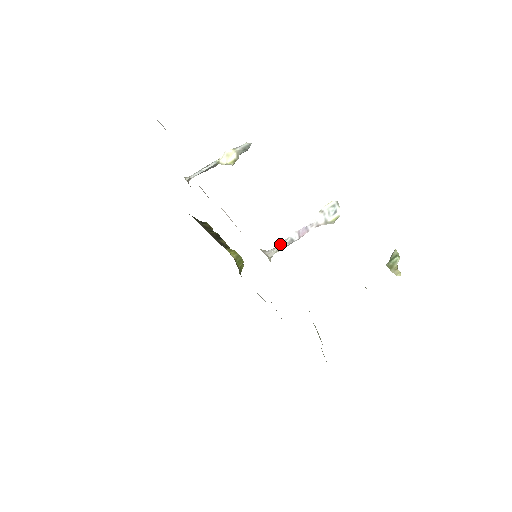
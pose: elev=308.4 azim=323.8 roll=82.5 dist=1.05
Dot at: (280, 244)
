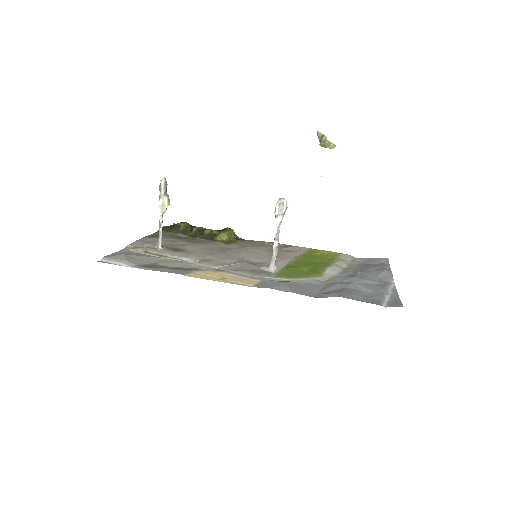
Dot at: (273, 256)
